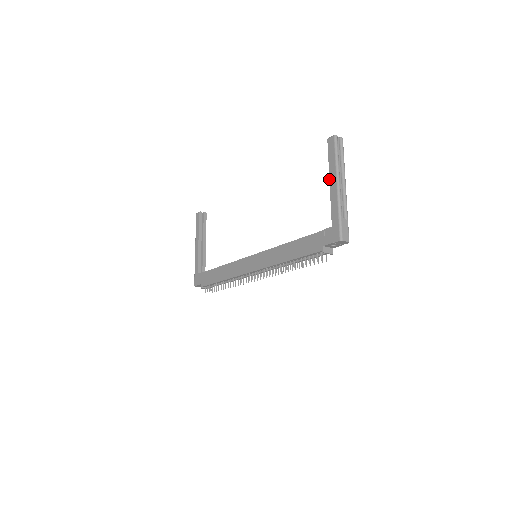
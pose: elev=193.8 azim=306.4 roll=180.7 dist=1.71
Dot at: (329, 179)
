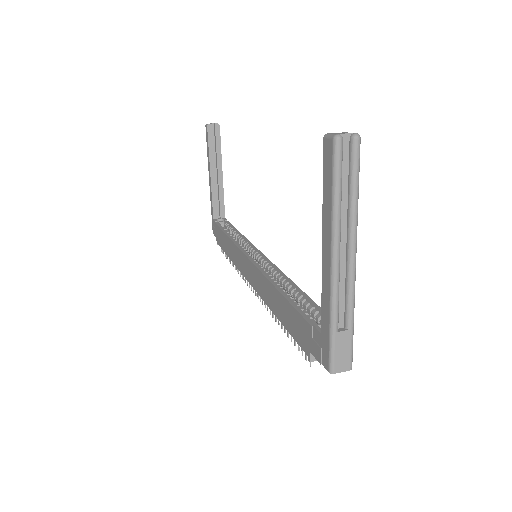
Dot at: occluded
